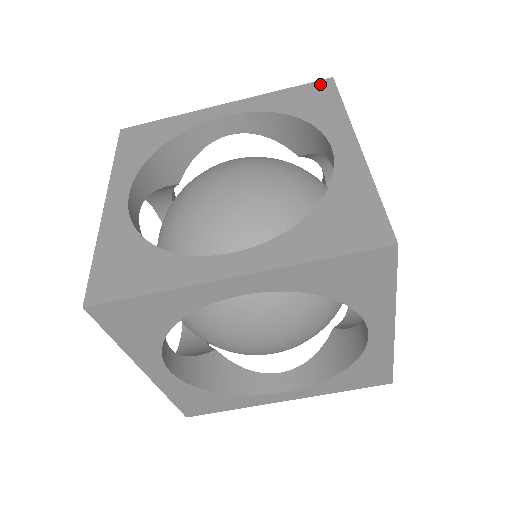
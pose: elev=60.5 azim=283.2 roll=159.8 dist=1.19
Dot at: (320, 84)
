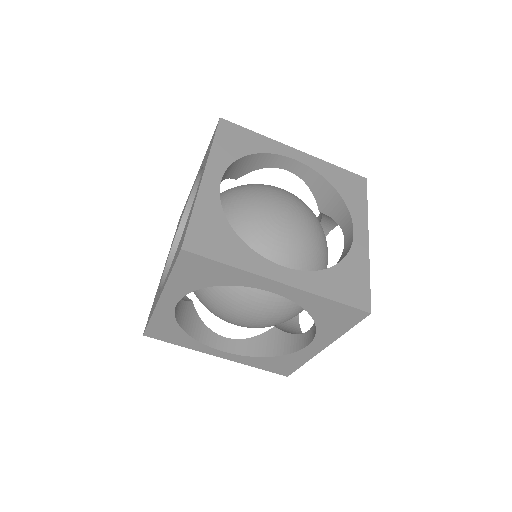
Dot at: (215, 129)
